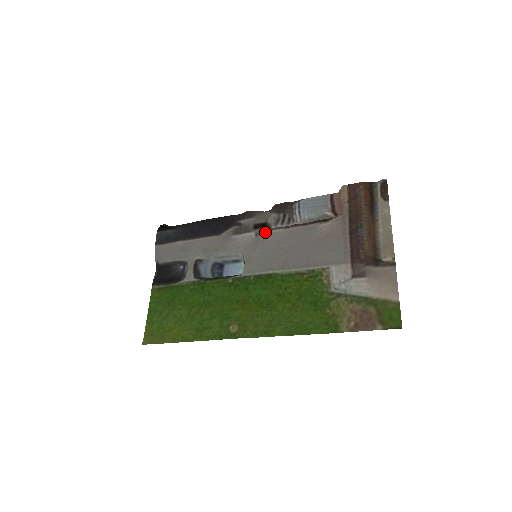
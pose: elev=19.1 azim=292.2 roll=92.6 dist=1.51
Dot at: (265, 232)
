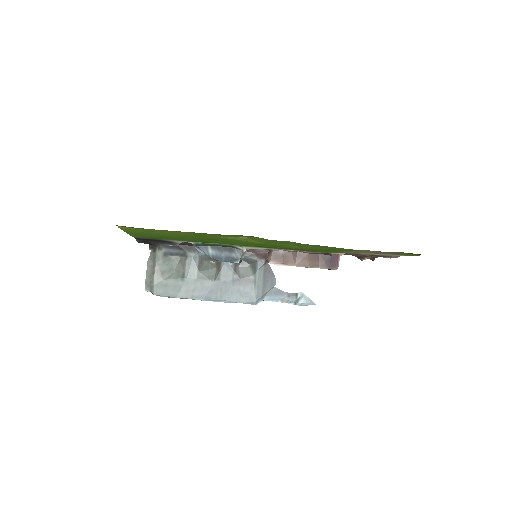
Dot at: occluded
